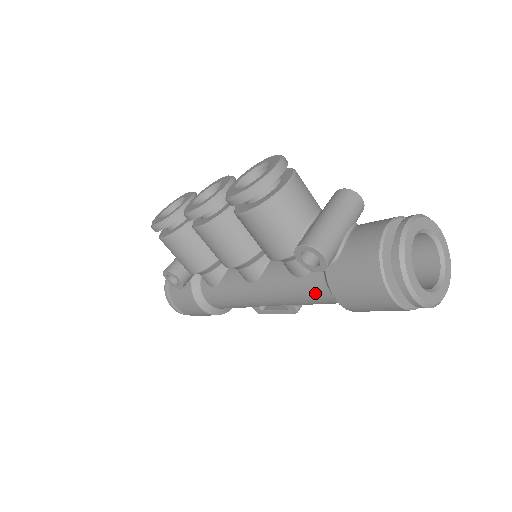
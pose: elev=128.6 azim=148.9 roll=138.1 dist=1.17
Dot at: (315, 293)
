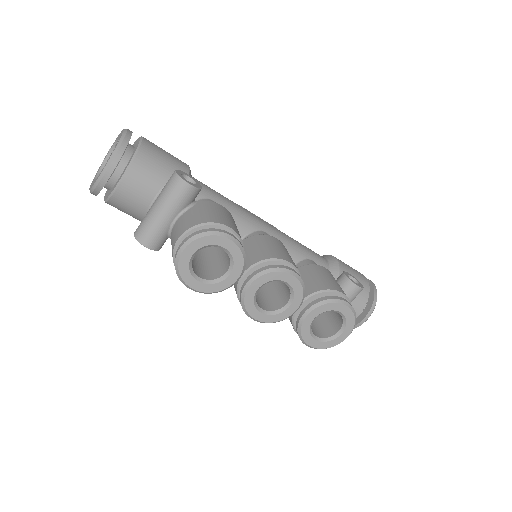
Dot at: occluded
